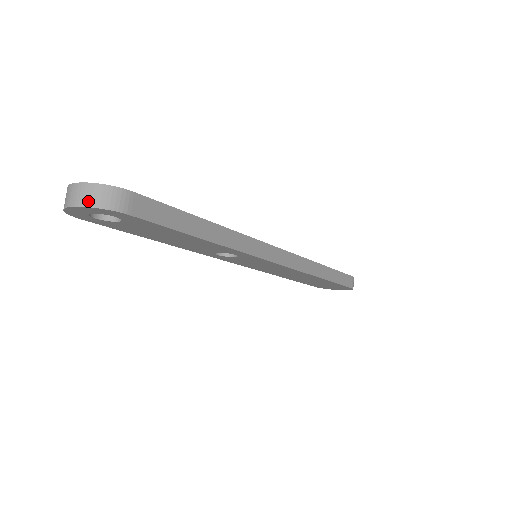
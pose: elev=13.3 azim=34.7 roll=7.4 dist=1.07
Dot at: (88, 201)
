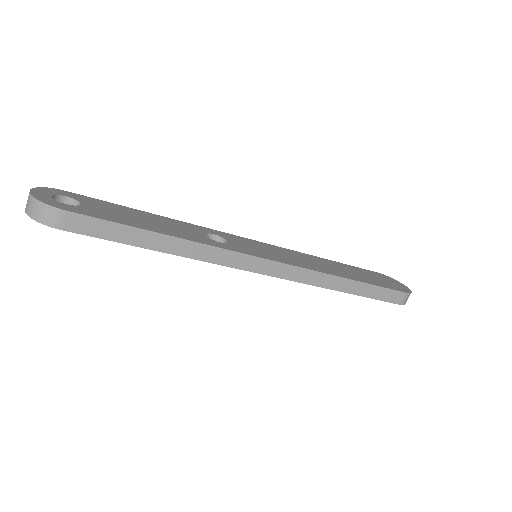
Dot at: (30, 212)
